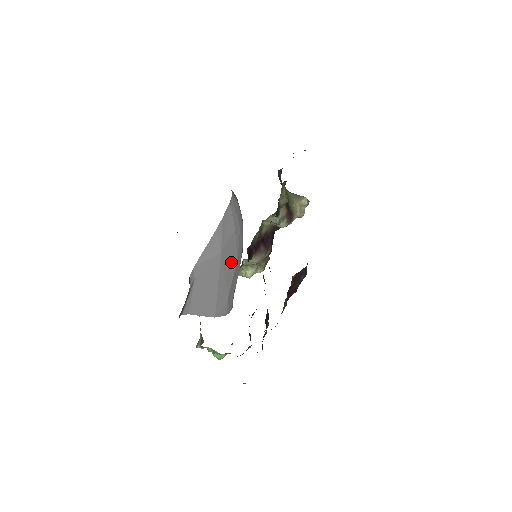
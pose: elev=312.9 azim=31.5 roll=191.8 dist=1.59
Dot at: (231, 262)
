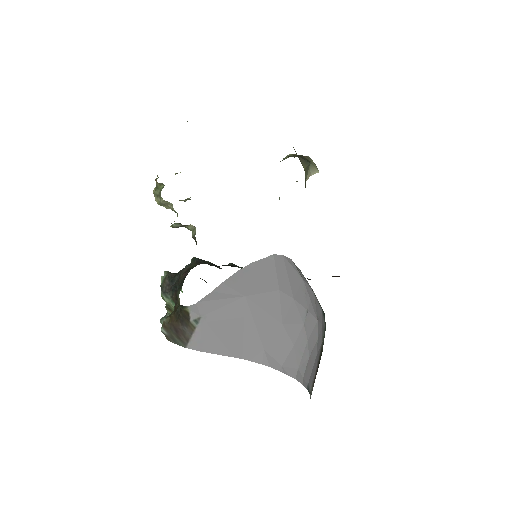
Dot at: (269, 320)
